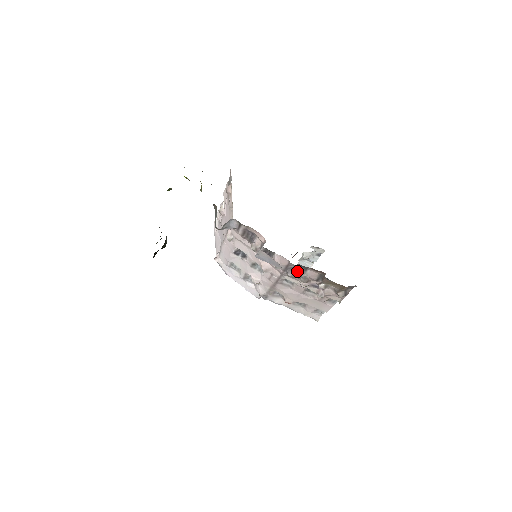
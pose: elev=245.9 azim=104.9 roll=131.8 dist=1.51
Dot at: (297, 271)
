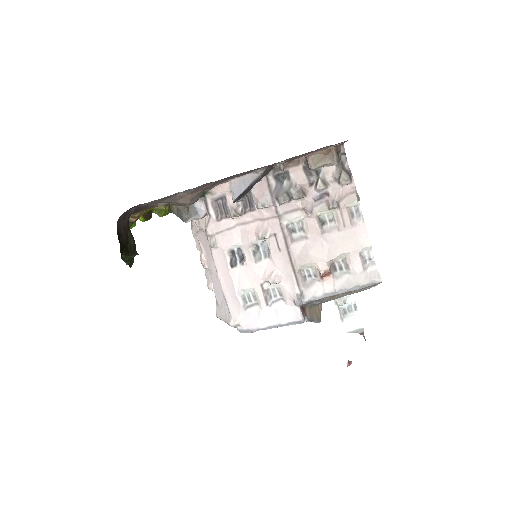
Dot at: (284, 189)
